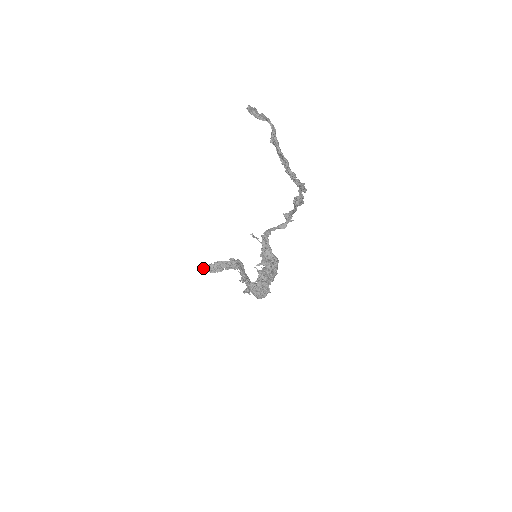
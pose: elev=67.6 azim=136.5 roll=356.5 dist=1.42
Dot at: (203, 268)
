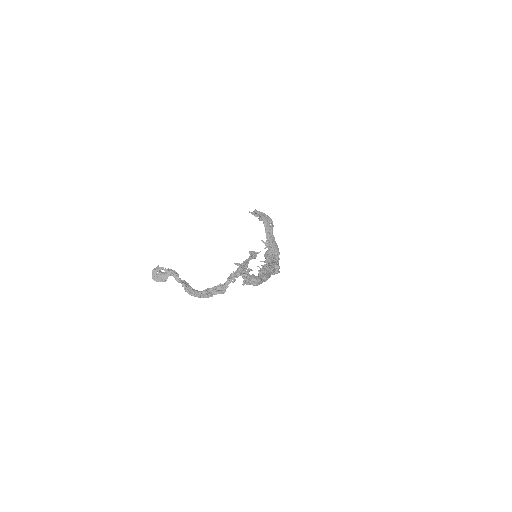
Dot at: (251, 213)
